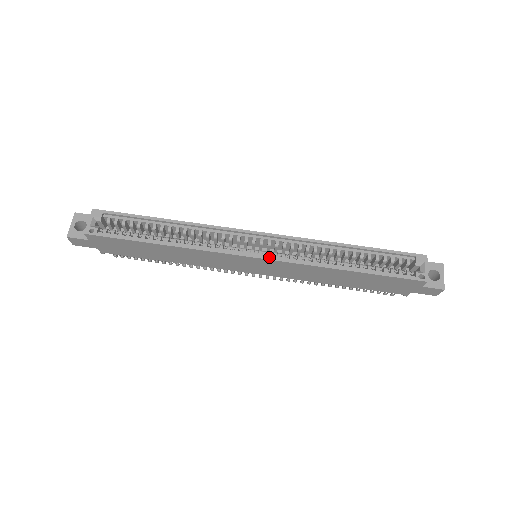
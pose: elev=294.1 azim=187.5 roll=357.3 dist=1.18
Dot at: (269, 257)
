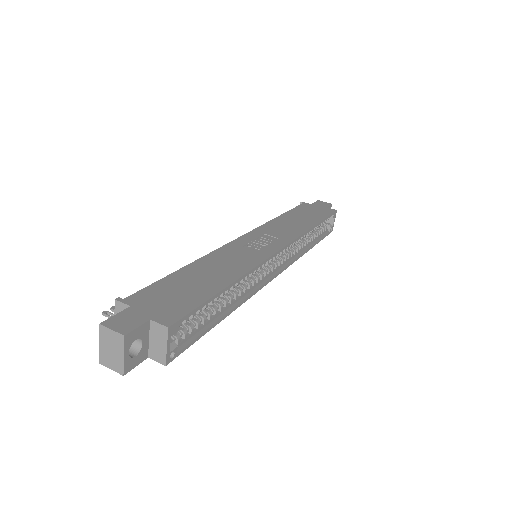
Dot at: (283, 269)
